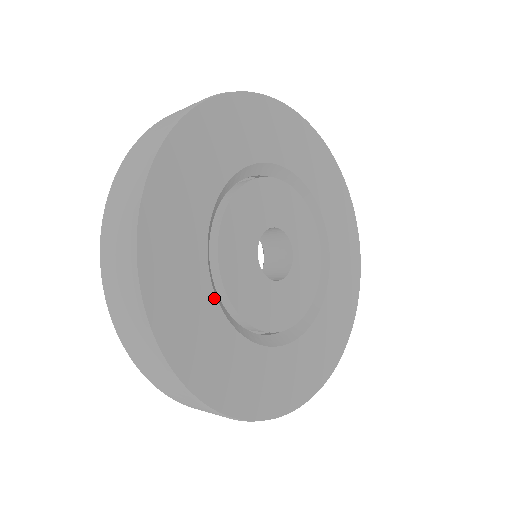
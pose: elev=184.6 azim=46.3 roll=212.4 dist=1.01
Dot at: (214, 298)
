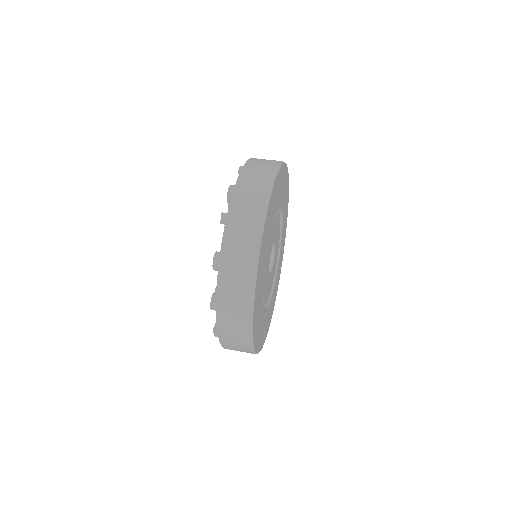
Dot at: (262, 299)
